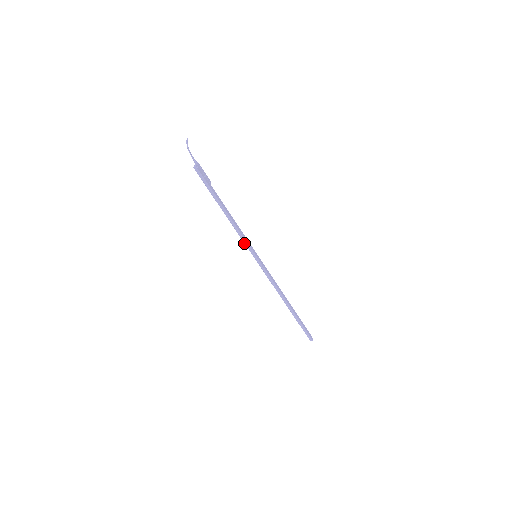
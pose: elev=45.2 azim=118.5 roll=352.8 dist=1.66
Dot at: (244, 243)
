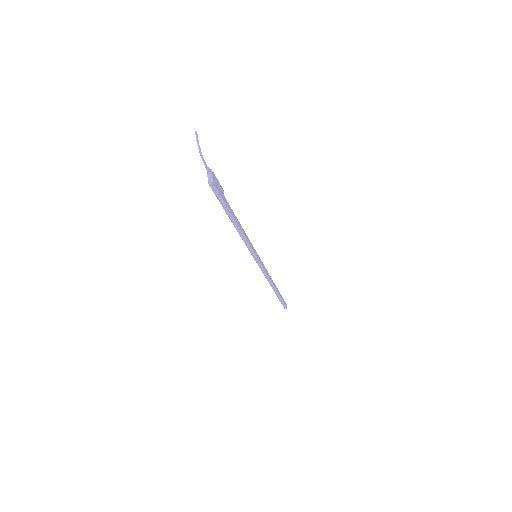
Dot at: (248, 249)
